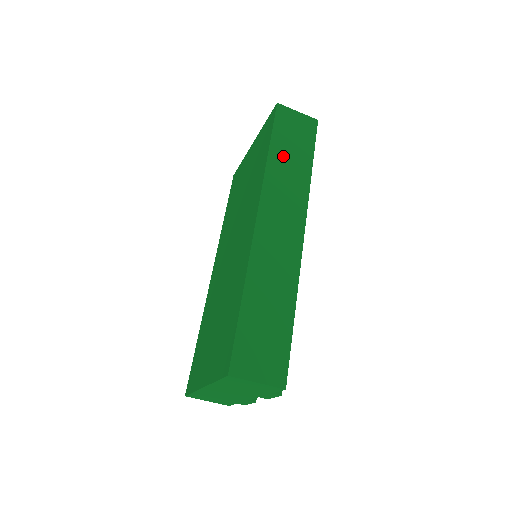
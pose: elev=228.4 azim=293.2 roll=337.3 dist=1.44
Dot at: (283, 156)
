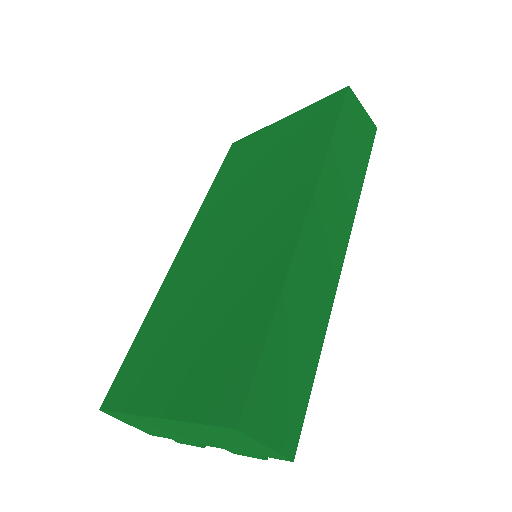
Dot at: (343, 151)
